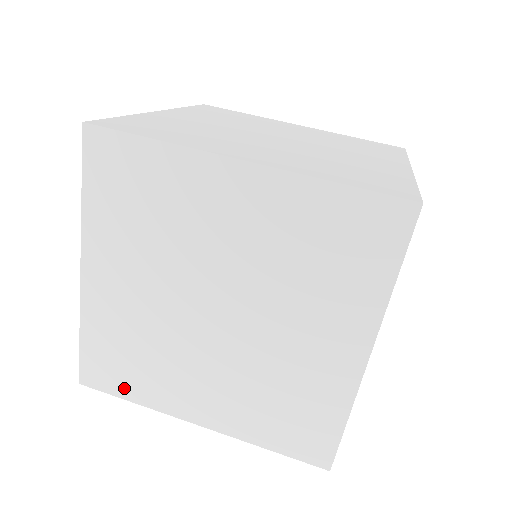
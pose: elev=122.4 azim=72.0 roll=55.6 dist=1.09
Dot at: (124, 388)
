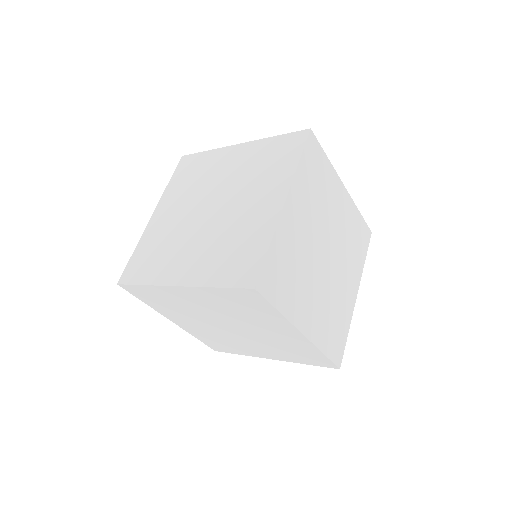
Dot at: (142, 276)
